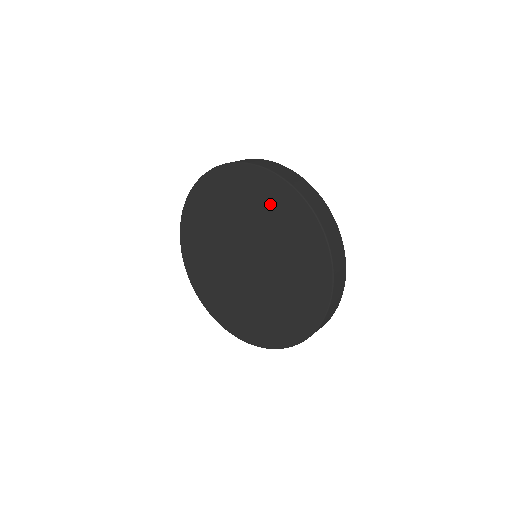
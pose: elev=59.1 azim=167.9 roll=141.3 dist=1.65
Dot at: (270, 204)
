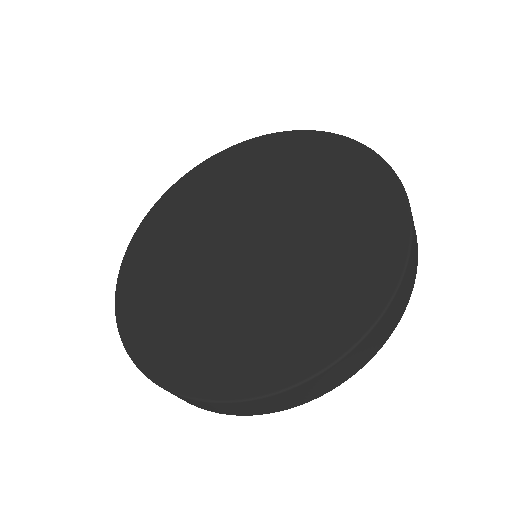
Dot at: (326, 170)
